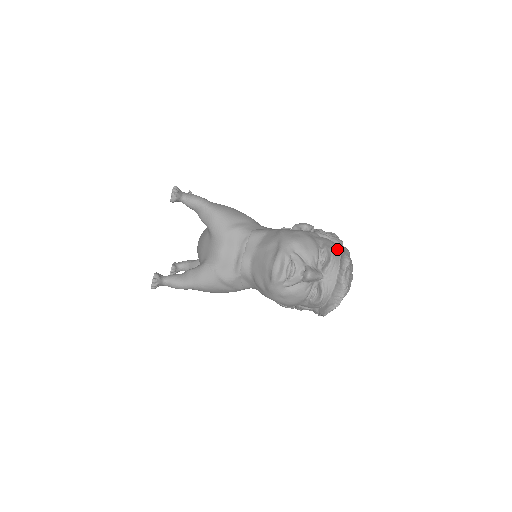
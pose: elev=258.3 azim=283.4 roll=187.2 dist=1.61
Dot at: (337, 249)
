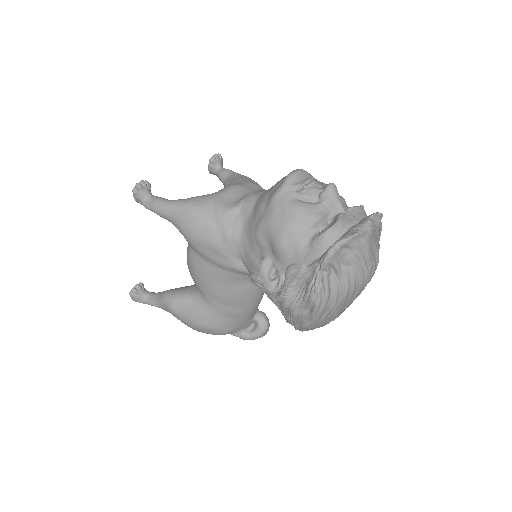
Dot at: occluded
